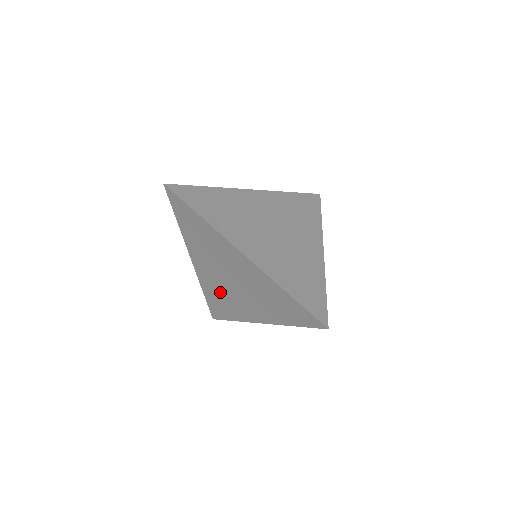
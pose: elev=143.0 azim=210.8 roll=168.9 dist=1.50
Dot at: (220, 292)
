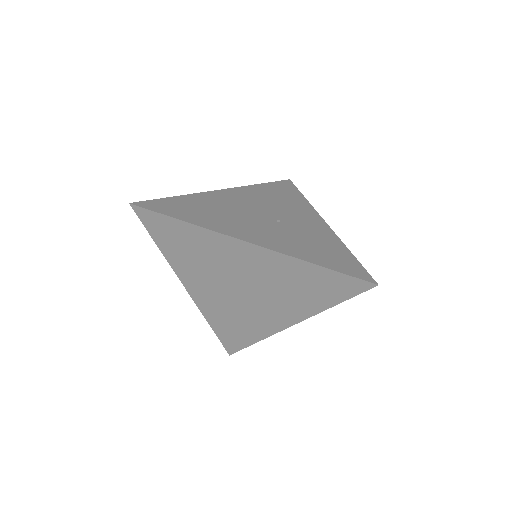
Dot at: (231, 313)
